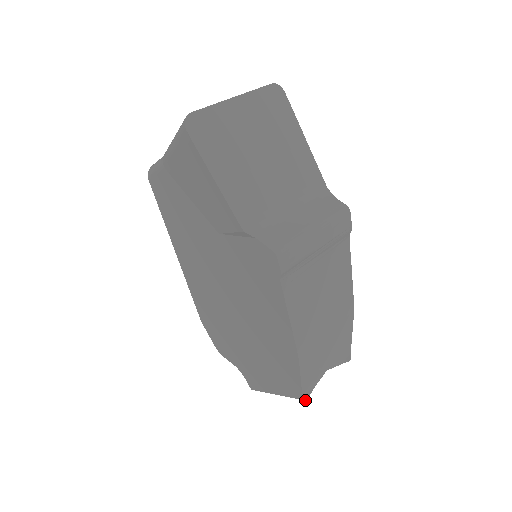
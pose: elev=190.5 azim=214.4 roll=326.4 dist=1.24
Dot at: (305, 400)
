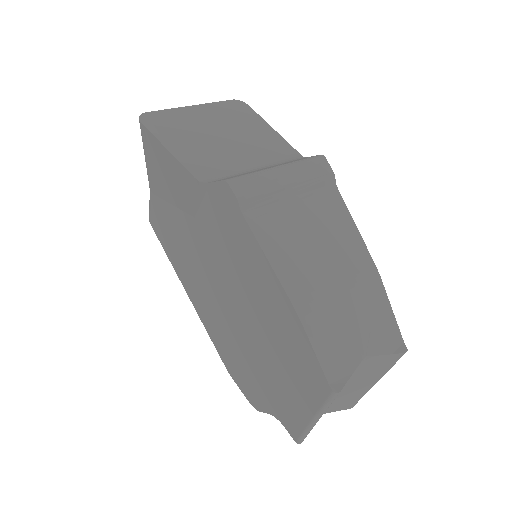
Dot at: (336, 392)
